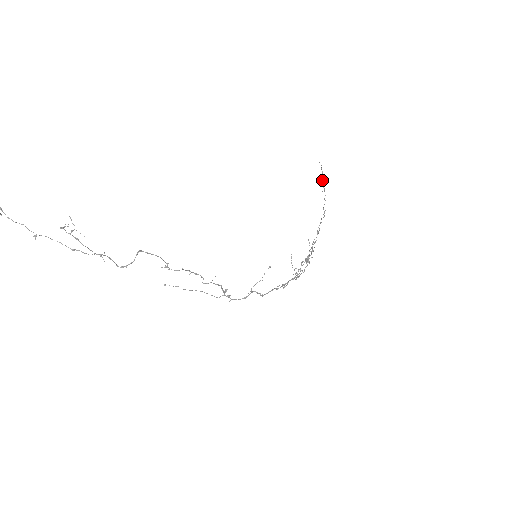
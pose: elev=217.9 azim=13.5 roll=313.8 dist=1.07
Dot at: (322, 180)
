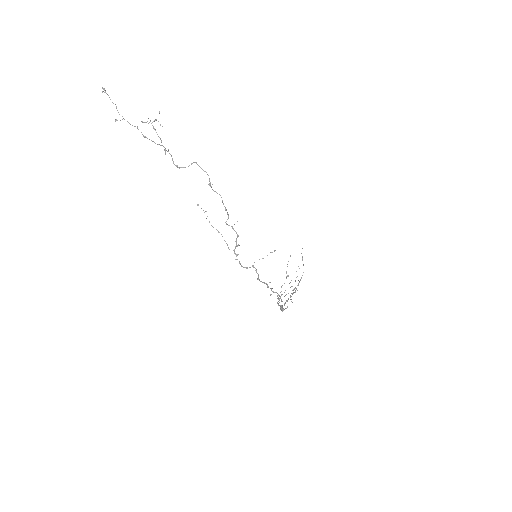
Dot at: occluded
